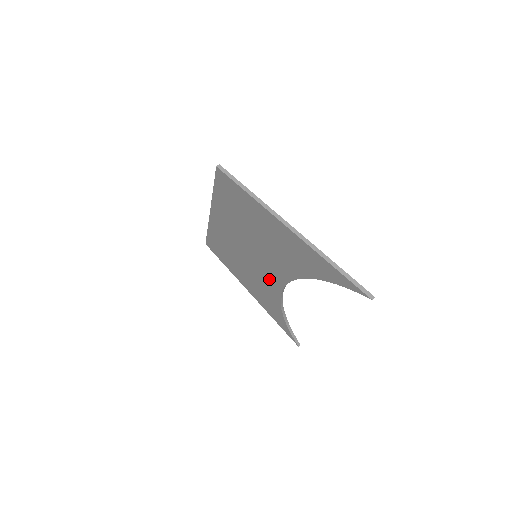
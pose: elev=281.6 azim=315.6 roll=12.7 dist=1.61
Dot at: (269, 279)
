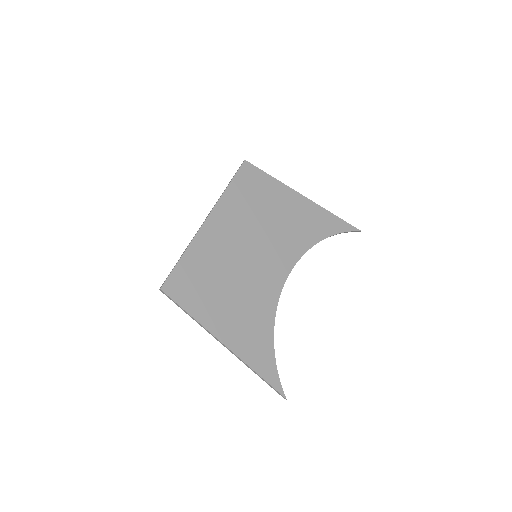
Dot at: (279, 258)
